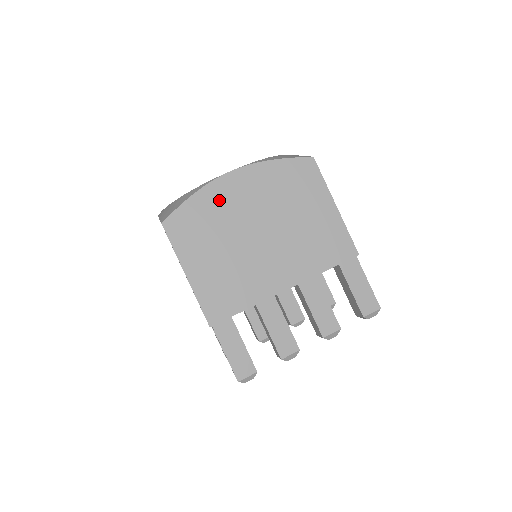
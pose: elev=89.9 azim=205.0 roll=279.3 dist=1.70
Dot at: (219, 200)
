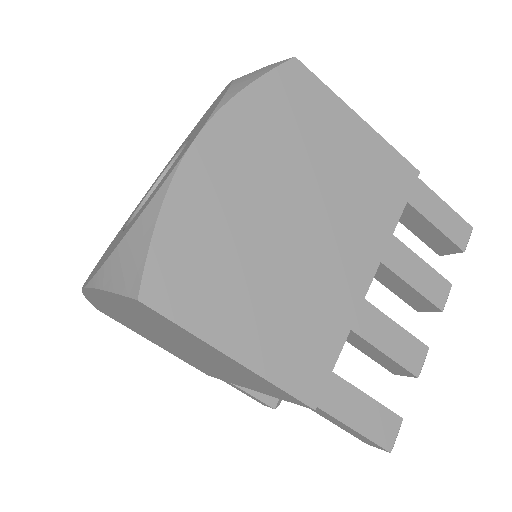
Dot at: (206, 200)
